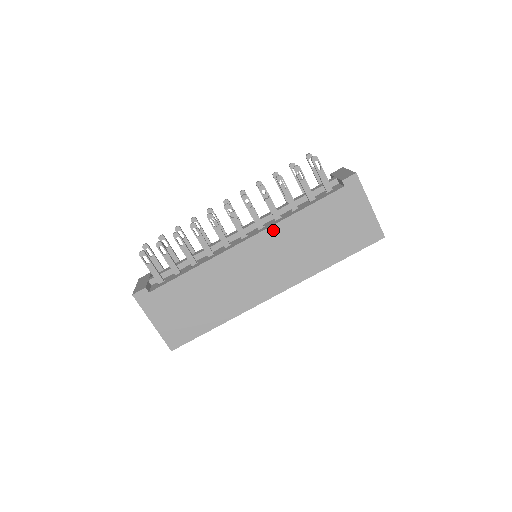
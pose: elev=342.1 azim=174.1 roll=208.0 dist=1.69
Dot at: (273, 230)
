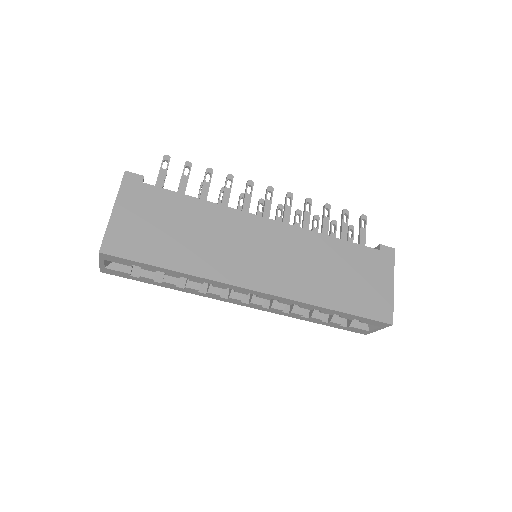
Dot at: (298, 231)
